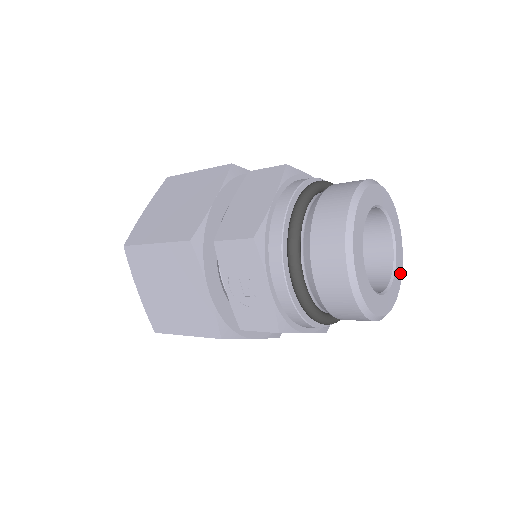
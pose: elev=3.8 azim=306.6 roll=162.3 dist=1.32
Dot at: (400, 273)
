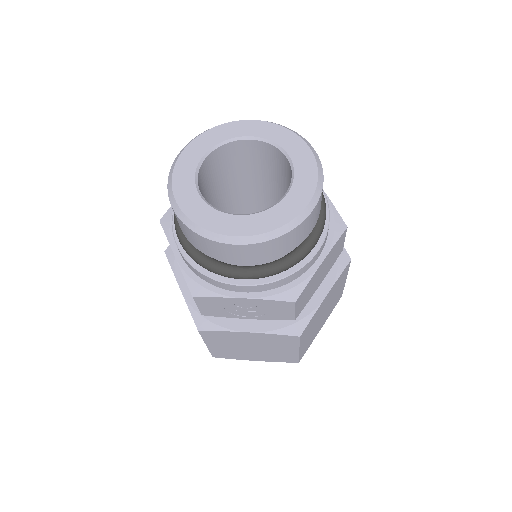
Dot at: (295, 140)
